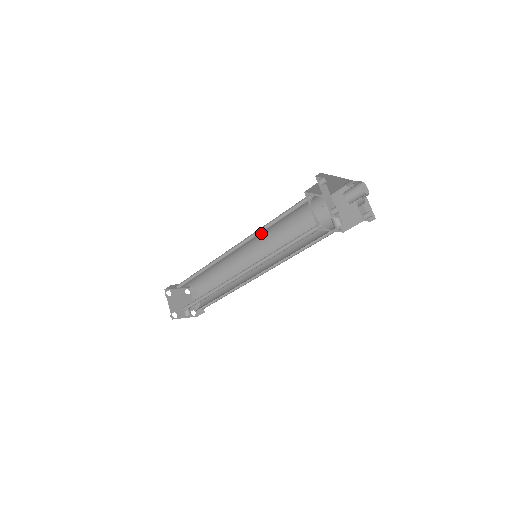
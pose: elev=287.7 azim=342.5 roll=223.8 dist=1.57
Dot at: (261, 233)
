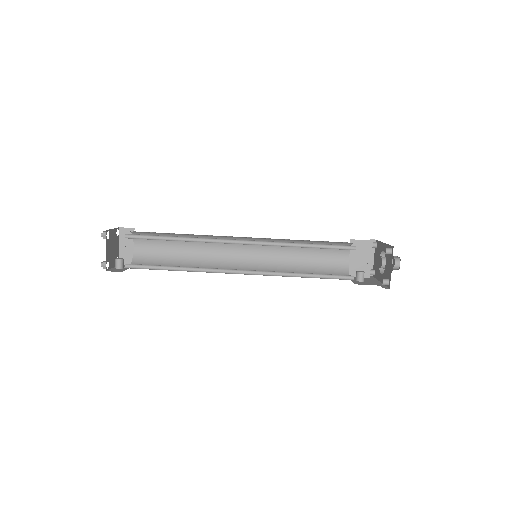
Dot at: occluded
